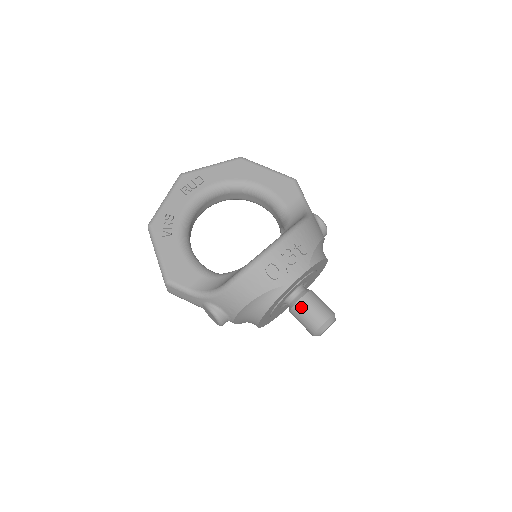
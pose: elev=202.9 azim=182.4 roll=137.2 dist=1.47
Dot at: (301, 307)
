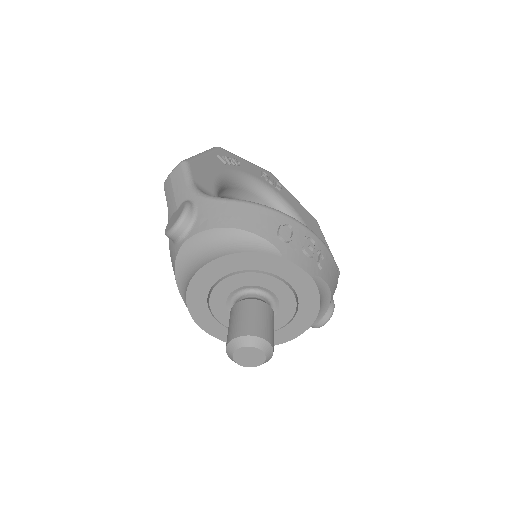
Dot at: (255, 305)
